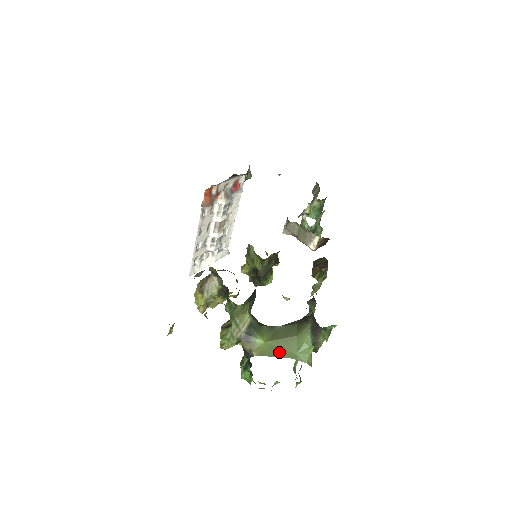
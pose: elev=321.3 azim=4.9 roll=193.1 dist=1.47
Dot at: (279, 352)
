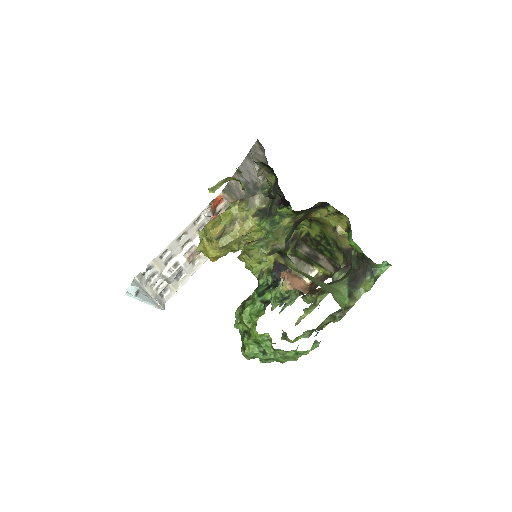
Dot at: (315, 282)
